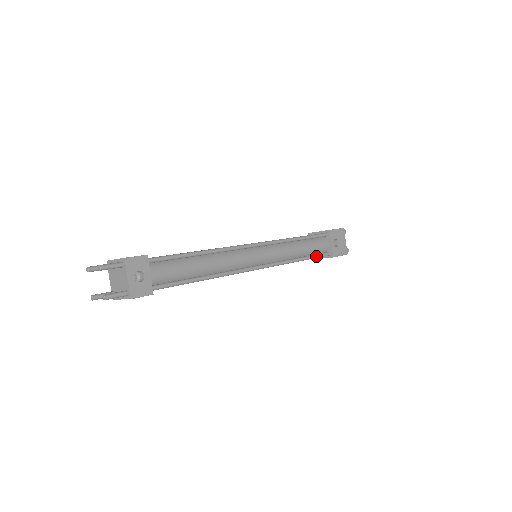
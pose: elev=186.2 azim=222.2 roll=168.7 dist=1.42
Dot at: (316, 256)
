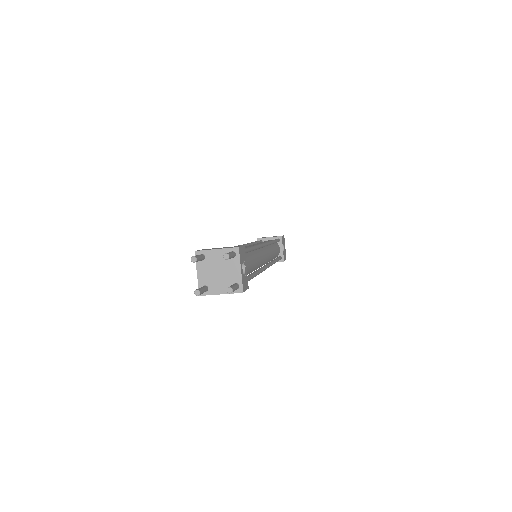
Dot at: (279, 259)
